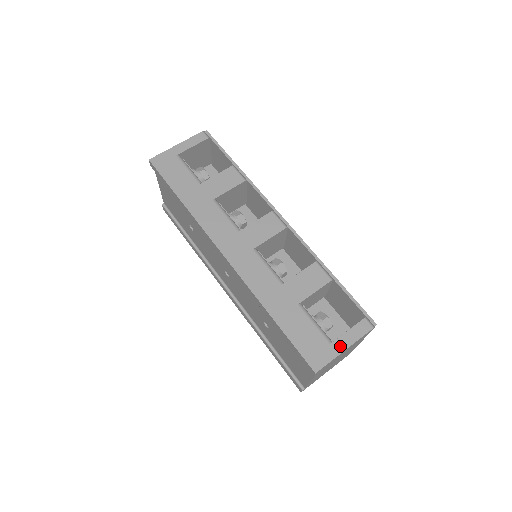
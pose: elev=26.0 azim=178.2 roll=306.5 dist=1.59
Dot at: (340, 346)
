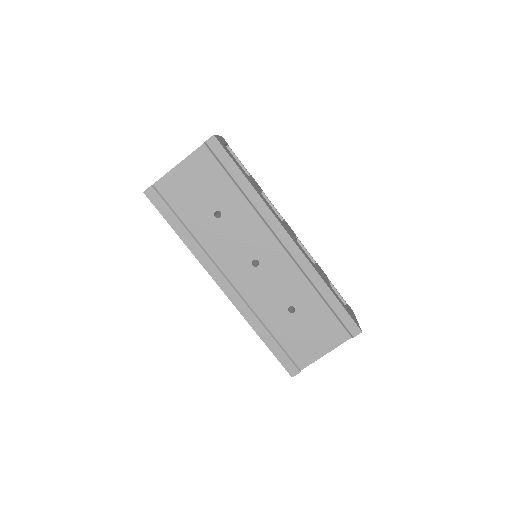
Dot at: (355, 318)
